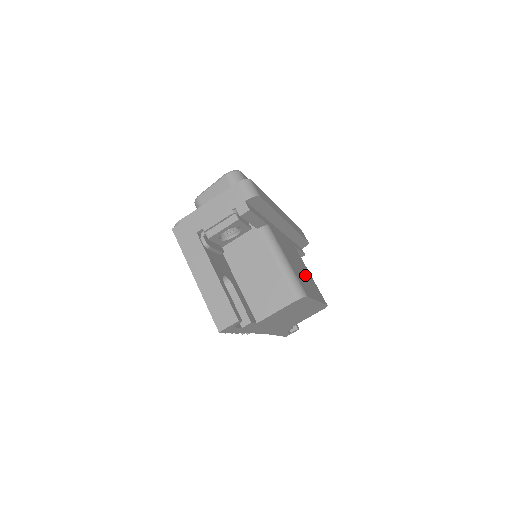
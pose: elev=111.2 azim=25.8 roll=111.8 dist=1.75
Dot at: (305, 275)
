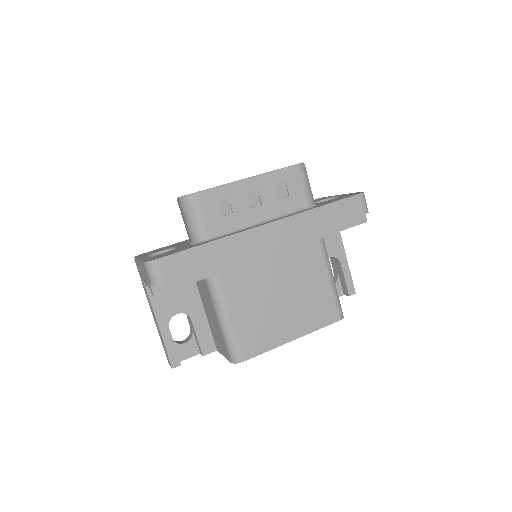
Dot at: (291, 303)
